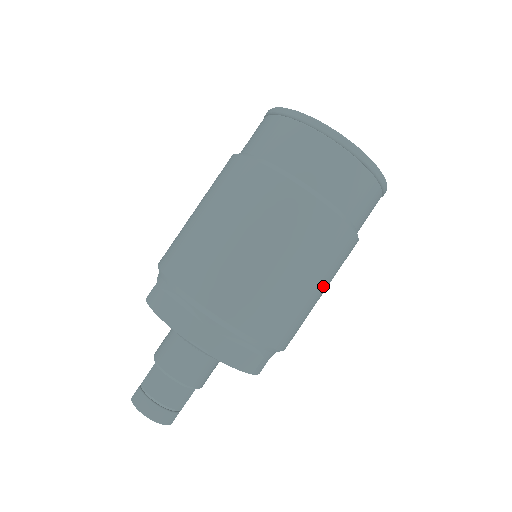
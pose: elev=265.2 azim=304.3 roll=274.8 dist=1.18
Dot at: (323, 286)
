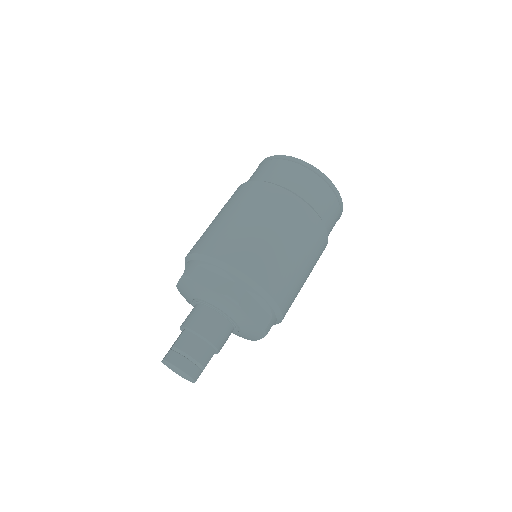
Dot at: (309, 270)
